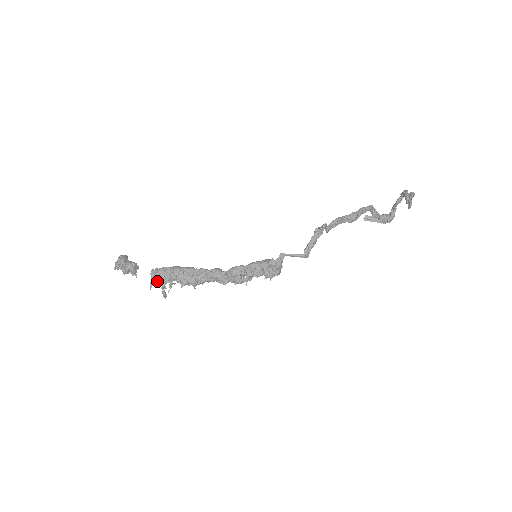
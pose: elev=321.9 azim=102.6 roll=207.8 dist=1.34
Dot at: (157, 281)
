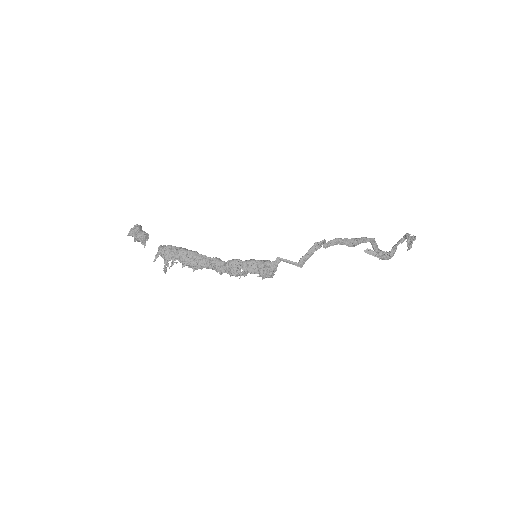
Dot at: (162, 256)
